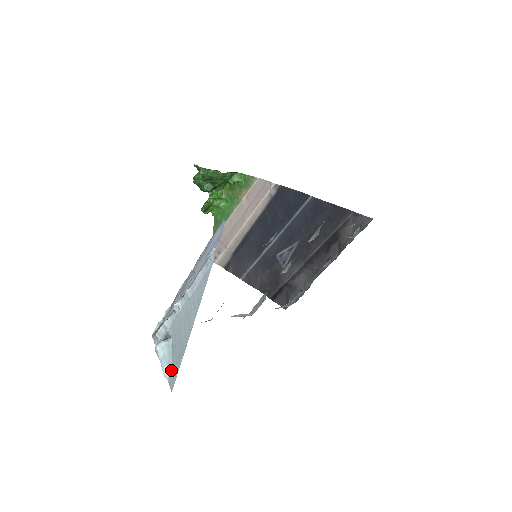
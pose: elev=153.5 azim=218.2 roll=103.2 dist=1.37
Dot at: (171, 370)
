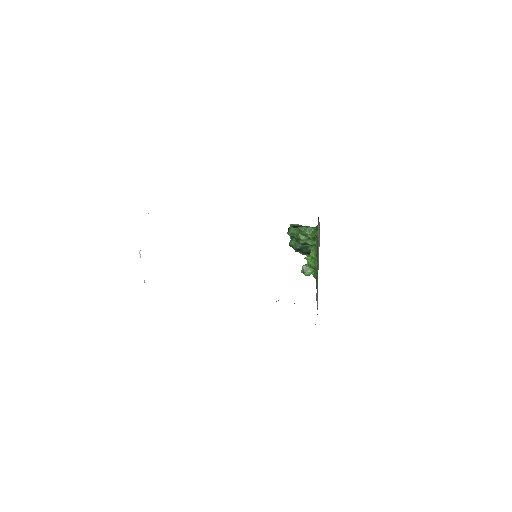
Dot at: occluded
